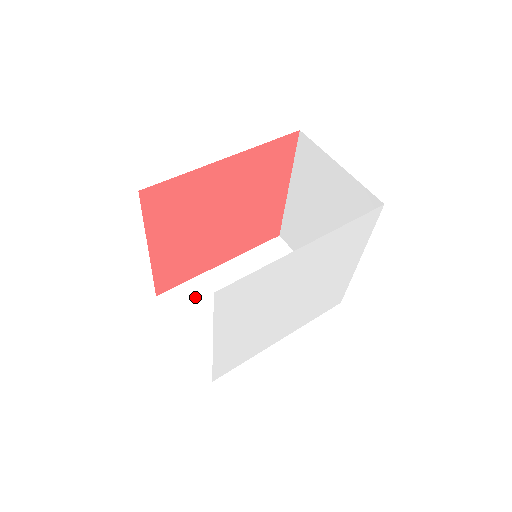
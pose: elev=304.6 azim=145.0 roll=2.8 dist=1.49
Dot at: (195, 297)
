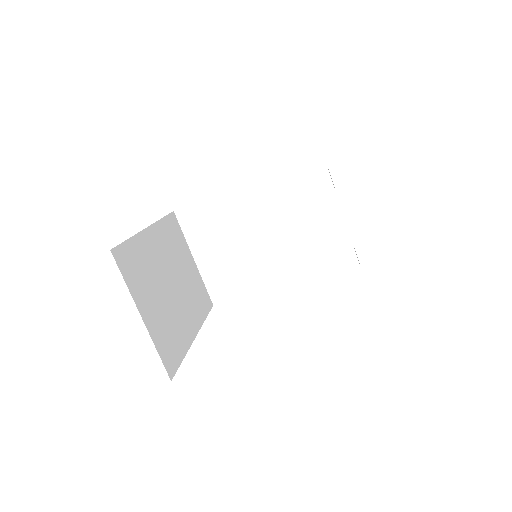
Dot at: (211, 220)
